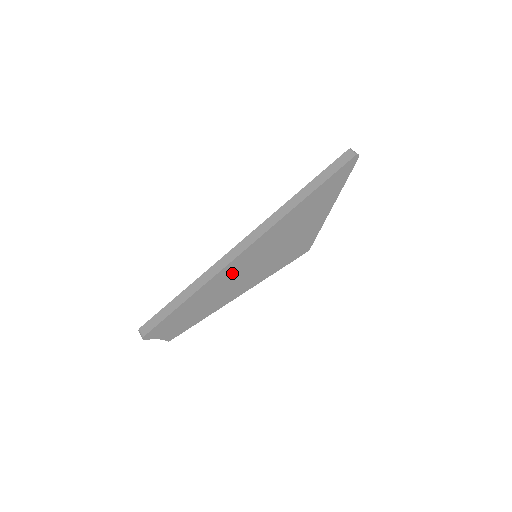
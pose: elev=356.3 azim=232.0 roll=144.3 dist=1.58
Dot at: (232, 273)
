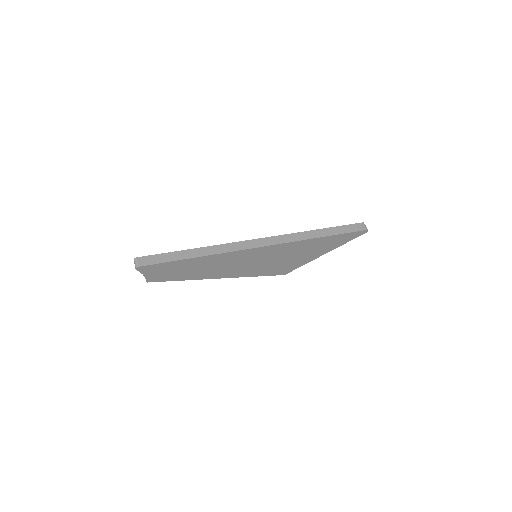
Dot at: (235, 258)
